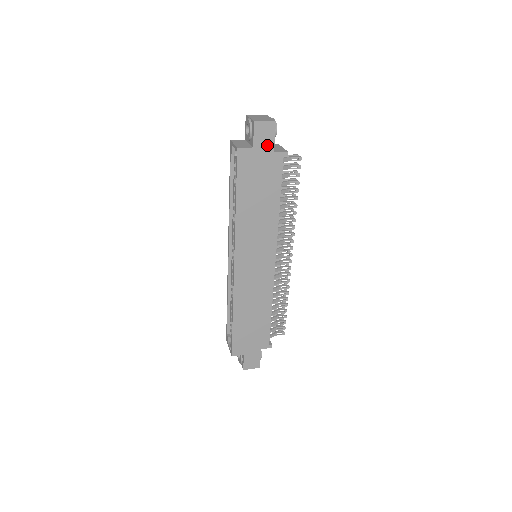
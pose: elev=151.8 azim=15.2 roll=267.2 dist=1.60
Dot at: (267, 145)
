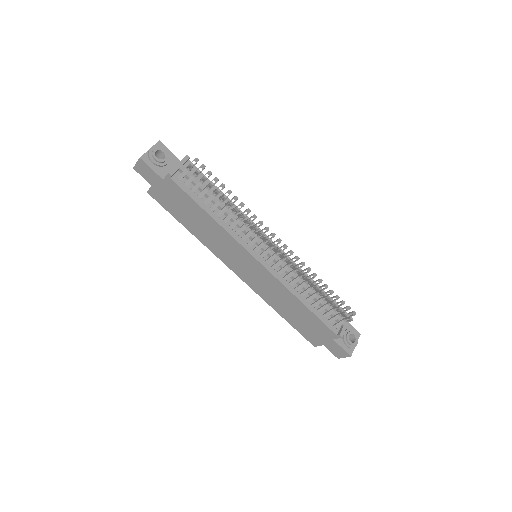
Dot at: (155, 178)
